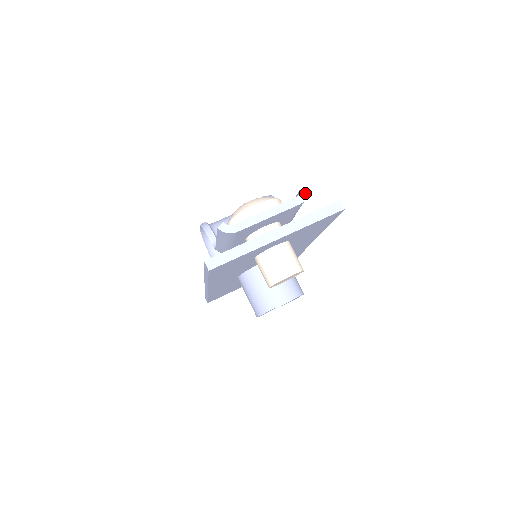
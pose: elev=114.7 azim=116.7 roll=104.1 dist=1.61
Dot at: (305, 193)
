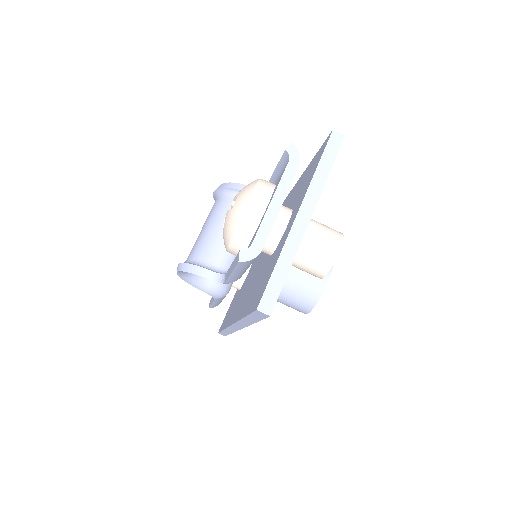
Dot at: (294, 150)
